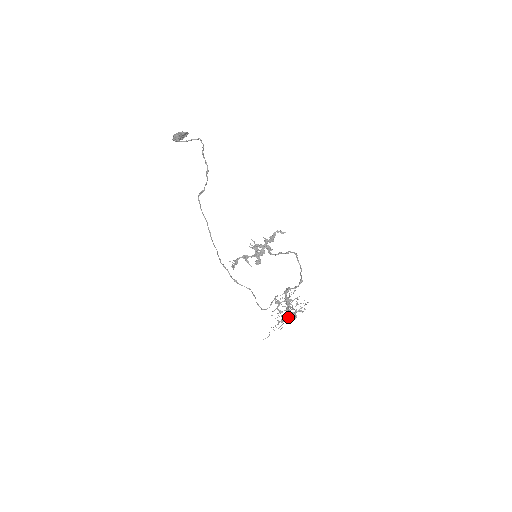
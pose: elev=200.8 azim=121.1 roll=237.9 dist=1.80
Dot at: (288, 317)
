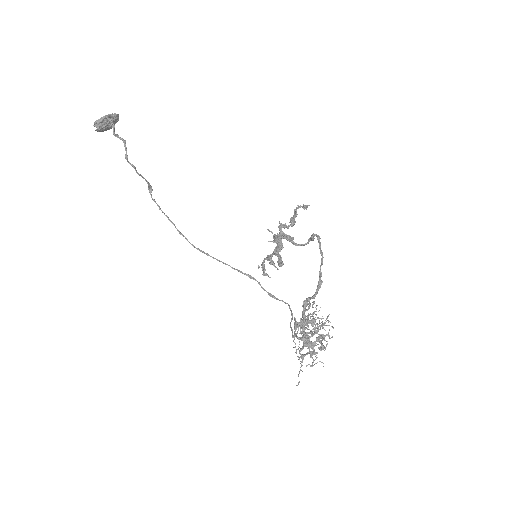
Dot at: occluded
